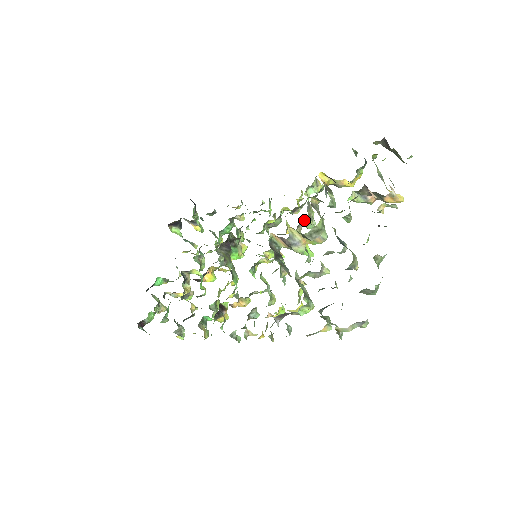
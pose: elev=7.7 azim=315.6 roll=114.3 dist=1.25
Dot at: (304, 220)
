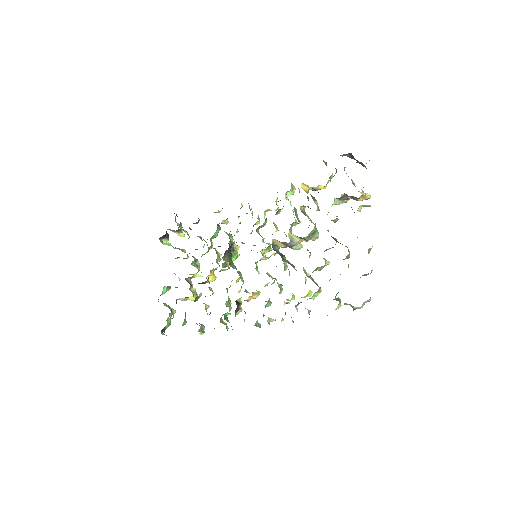
Dot at: (293, 222)
